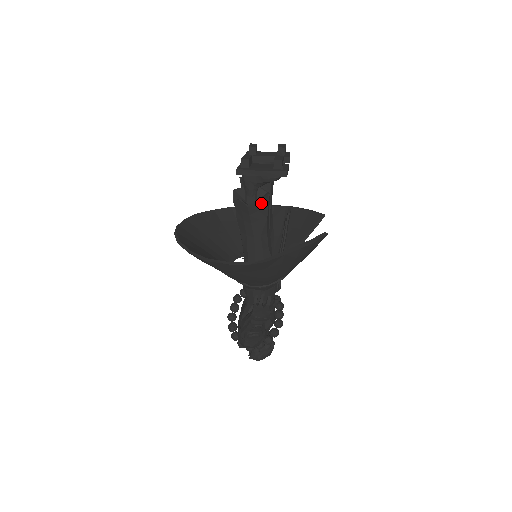
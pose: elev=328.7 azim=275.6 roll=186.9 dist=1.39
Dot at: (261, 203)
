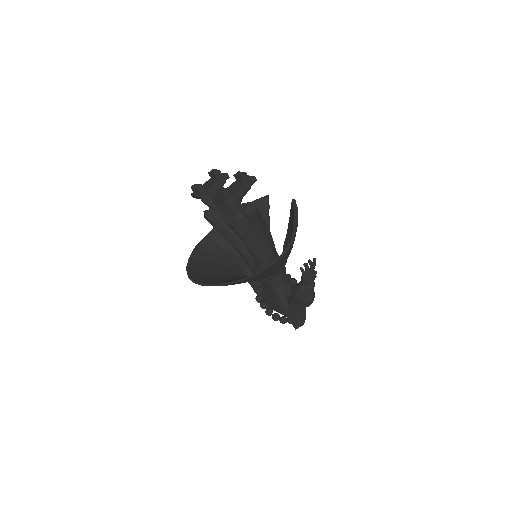
Dot at: (252, 211)
